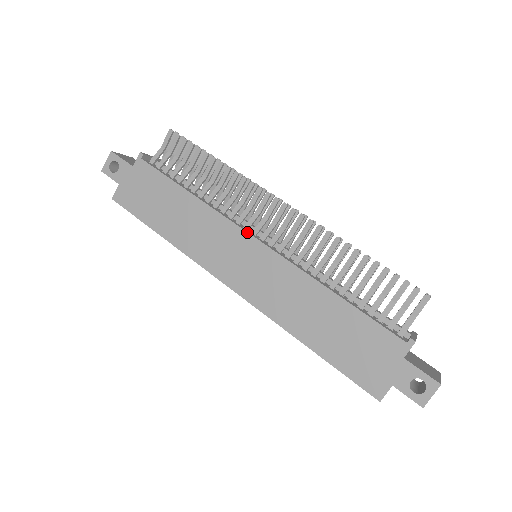
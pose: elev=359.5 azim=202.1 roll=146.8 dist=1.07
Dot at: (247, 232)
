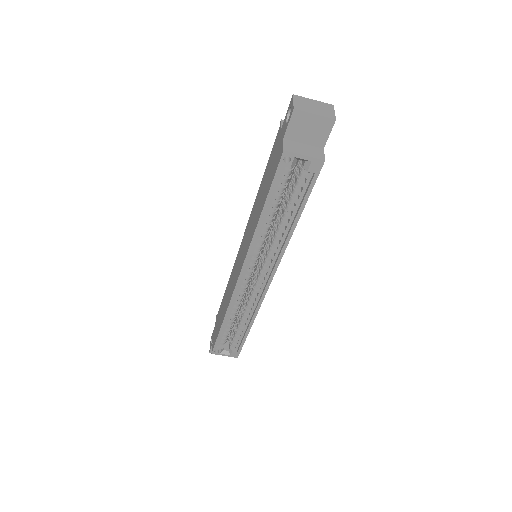
Dot at: (239, 250)
